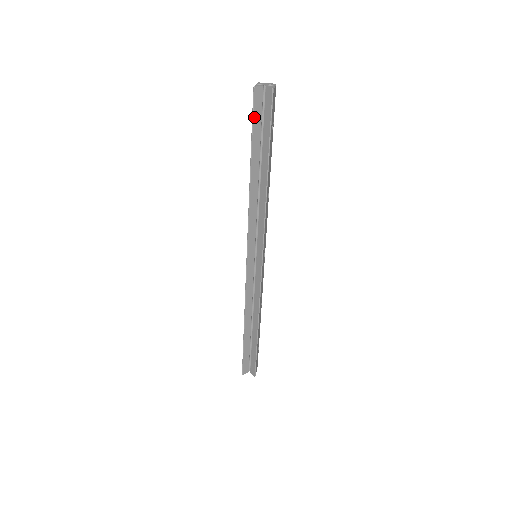
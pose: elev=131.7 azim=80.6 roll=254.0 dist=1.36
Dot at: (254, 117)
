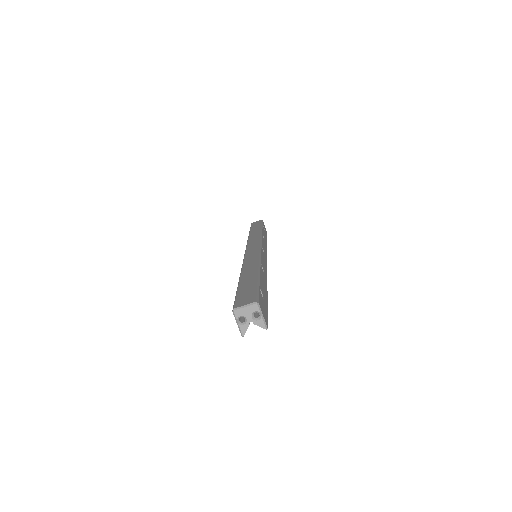
Dot at: occluded
